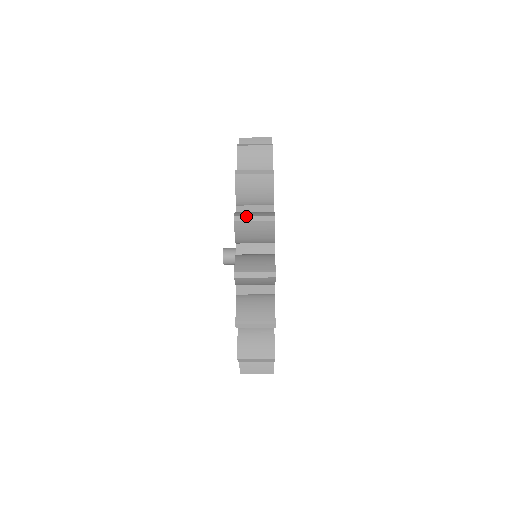
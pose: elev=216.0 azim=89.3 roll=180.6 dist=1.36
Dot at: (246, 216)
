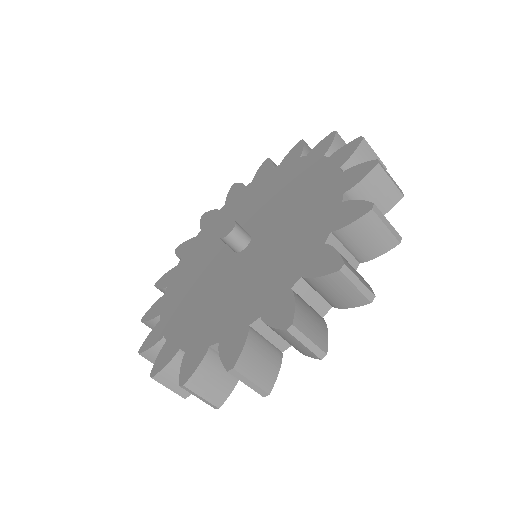
Dot at: occluded
